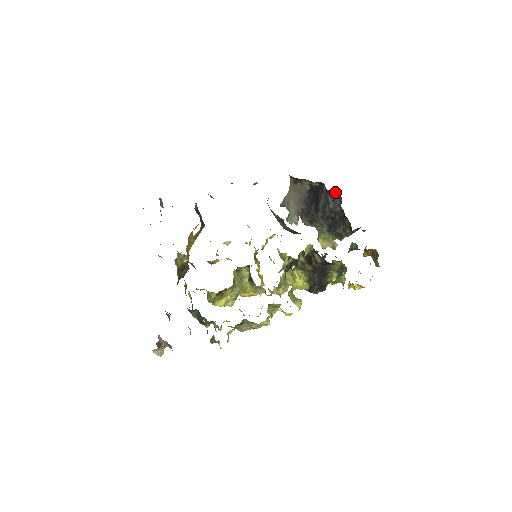
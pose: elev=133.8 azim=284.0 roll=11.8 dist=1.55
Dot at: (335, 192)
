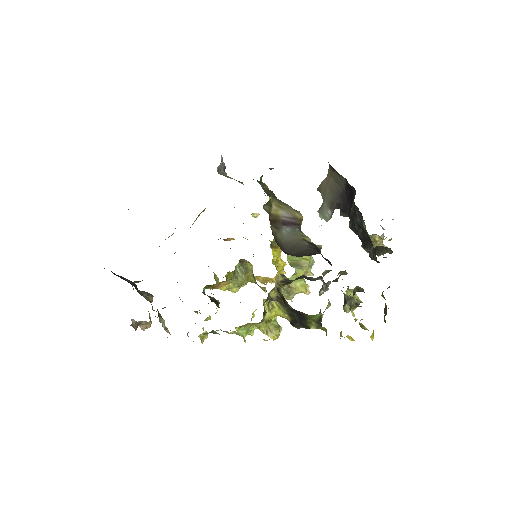
Dot at: occluded
